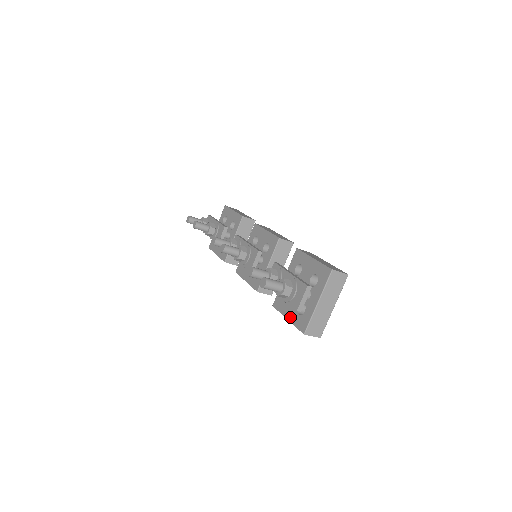
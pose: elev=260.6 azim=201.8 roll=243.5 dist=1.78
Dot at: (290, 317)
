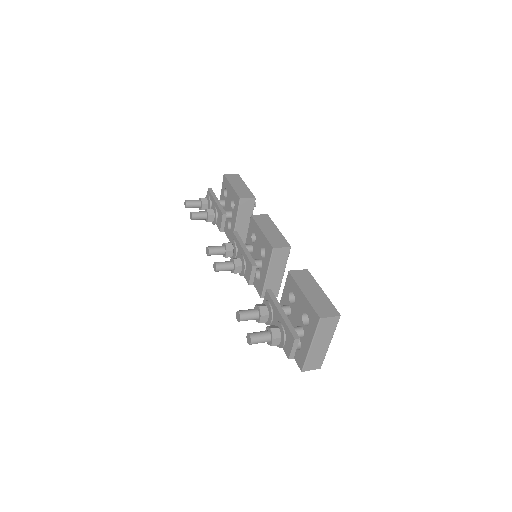
Dot at: occluded
